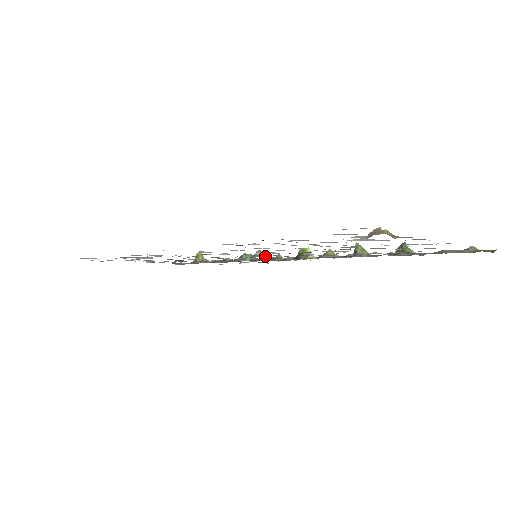
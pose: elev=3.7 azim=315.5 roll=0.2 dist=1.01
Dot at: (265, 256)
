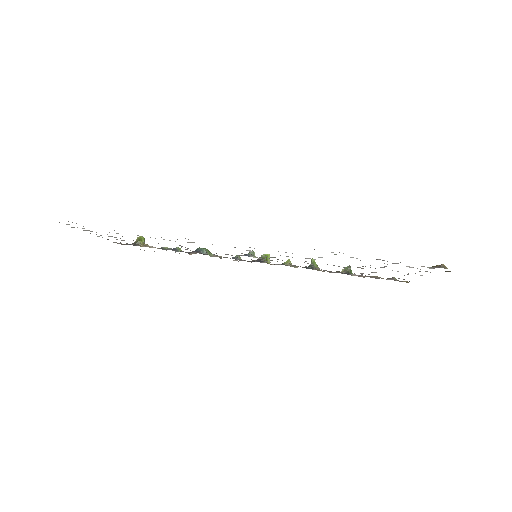
Dot at: (256, 257)
